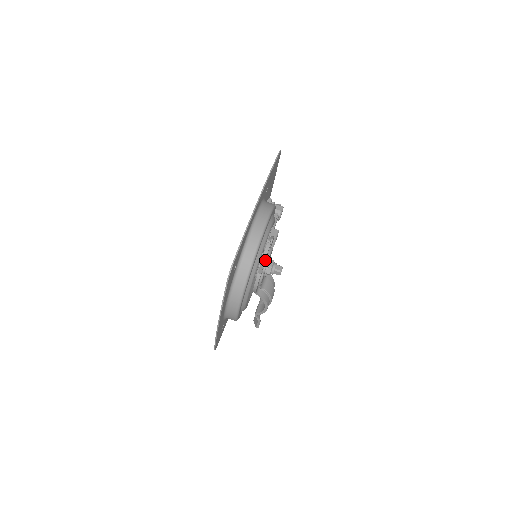
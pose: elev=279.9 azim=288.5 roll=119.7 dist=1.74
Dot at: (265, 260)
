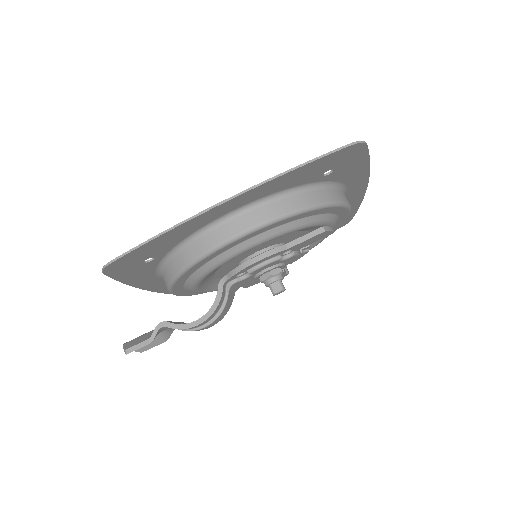
Dot at: (305, 243)
